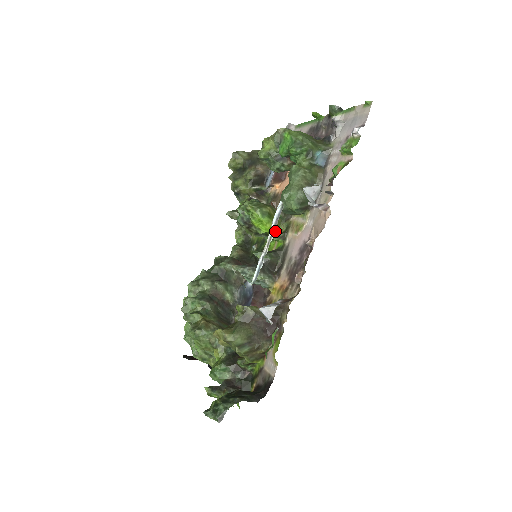
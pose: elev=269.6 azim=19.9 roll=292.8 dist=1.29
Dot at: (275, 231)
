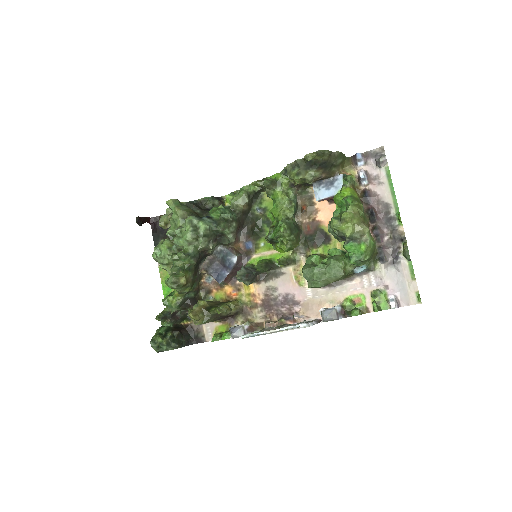
Dot at: occluded
